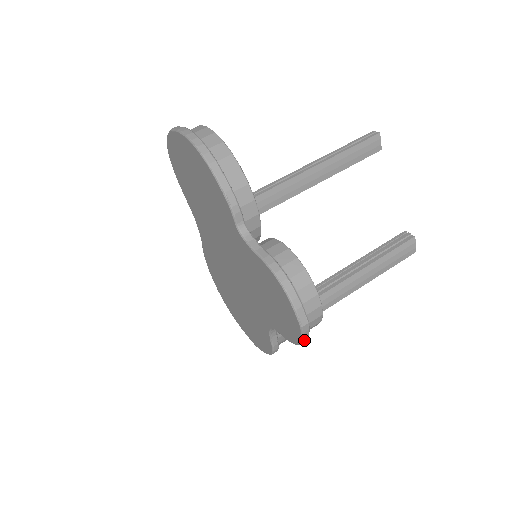
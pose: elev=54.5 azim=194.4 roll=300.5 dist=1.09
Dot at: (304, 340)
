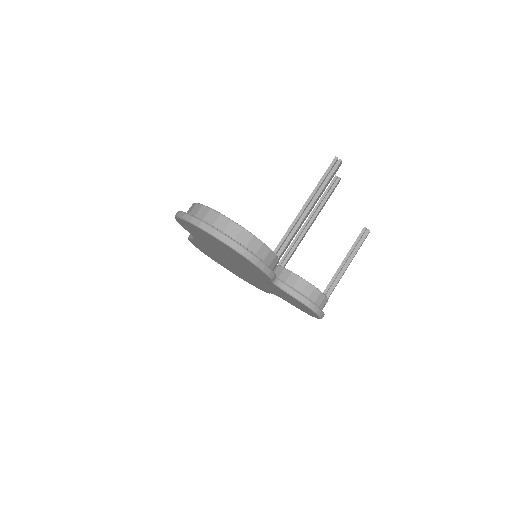
Dot at: occluded
